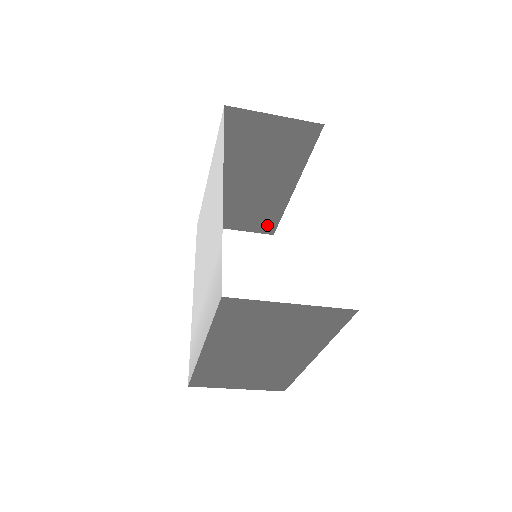
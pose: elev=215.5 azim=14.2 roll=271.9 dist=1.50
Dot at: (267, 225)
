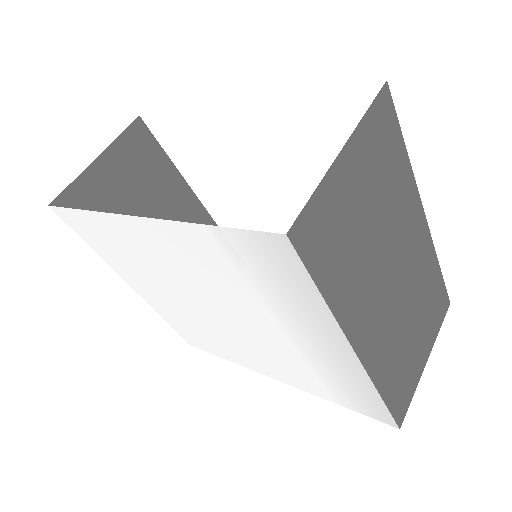
Dot at: occluded
